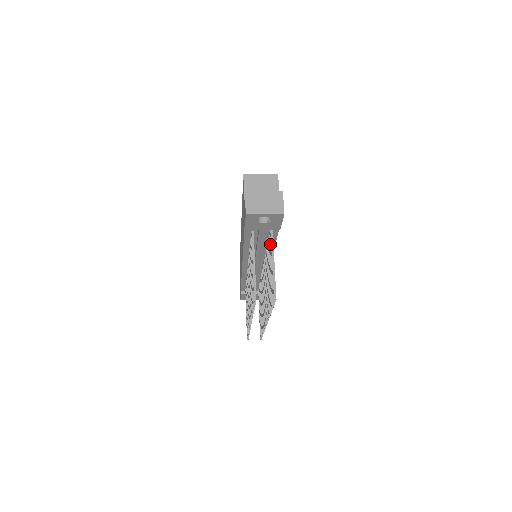
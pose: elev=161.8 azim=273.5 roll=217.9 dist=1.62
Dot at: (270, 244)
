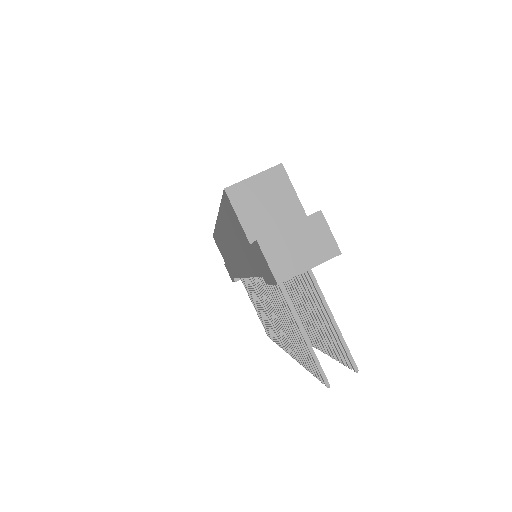
Dot at: (307, 279)
